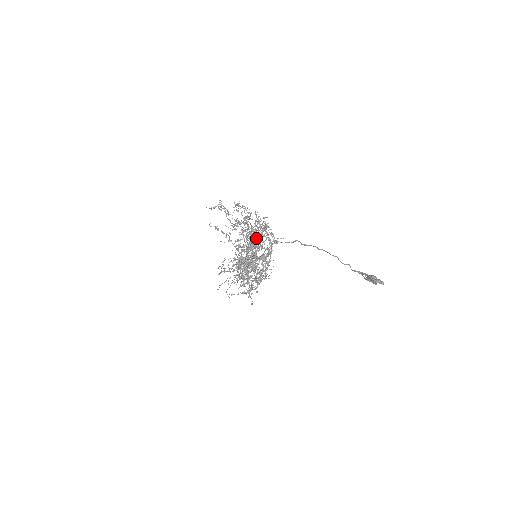
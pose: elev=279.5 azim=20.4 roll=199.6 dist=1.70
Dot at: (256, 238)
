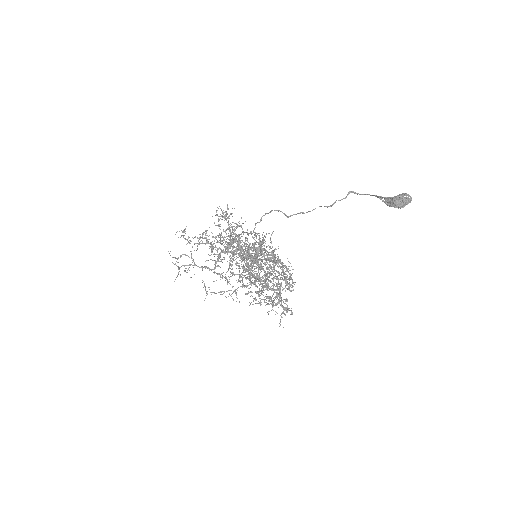
Dot at: (244, 254)
